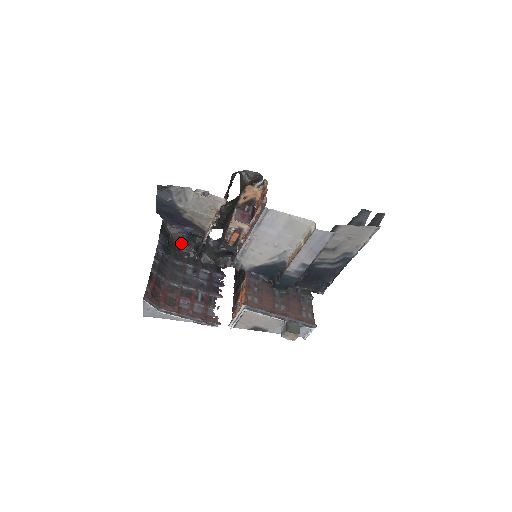
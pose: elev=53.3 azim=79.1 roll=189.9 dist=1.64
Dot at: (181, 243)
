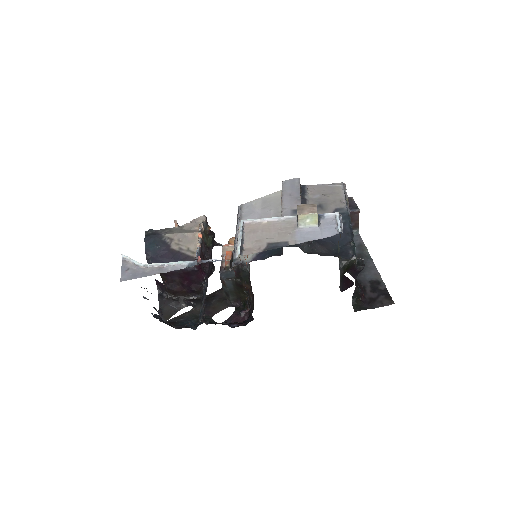
Dot at: (181, 327)
